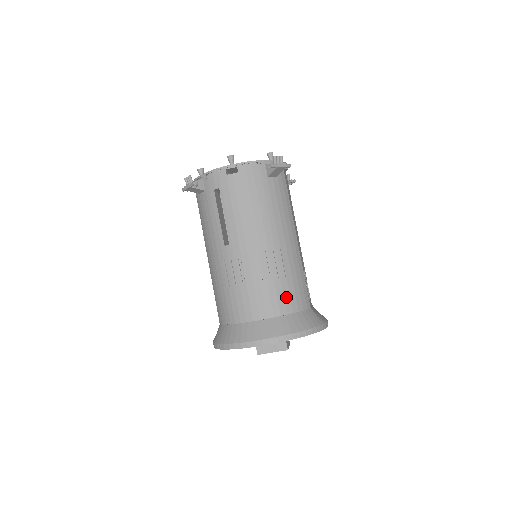
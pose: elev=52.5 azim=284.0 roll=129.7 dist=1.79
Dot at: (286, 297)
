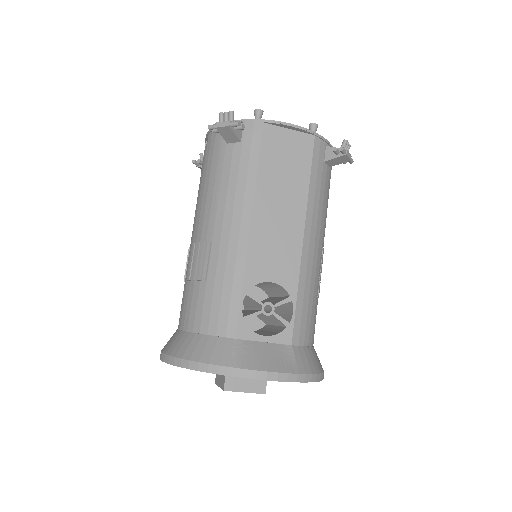
Dot at: (199, 308)
